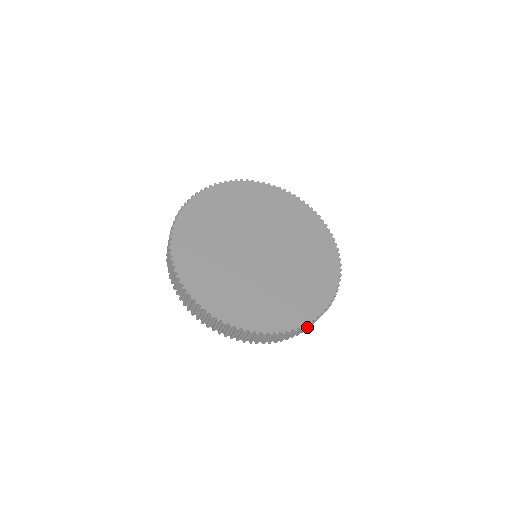
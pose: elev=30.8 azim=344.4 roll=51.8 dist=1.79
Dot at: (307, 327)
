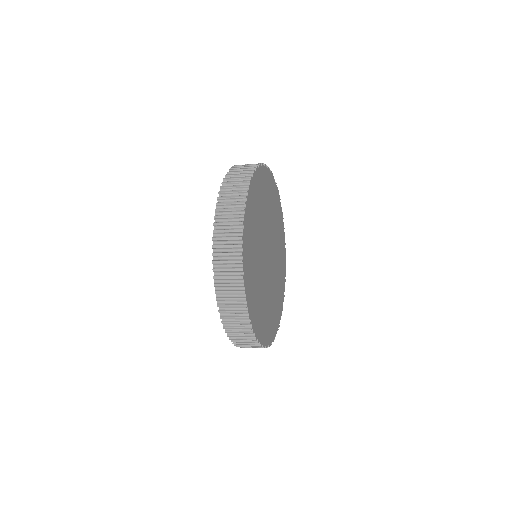
Dot at: occluded
